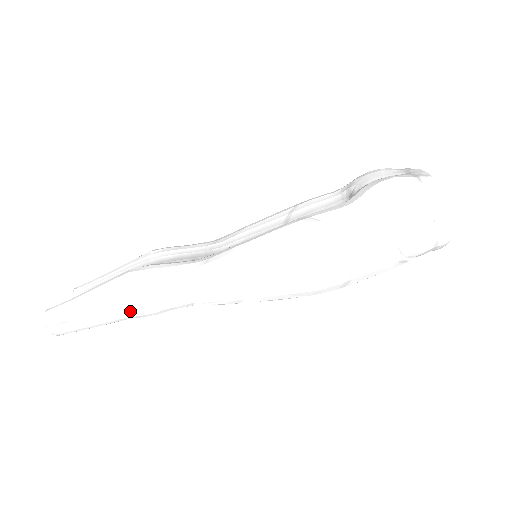
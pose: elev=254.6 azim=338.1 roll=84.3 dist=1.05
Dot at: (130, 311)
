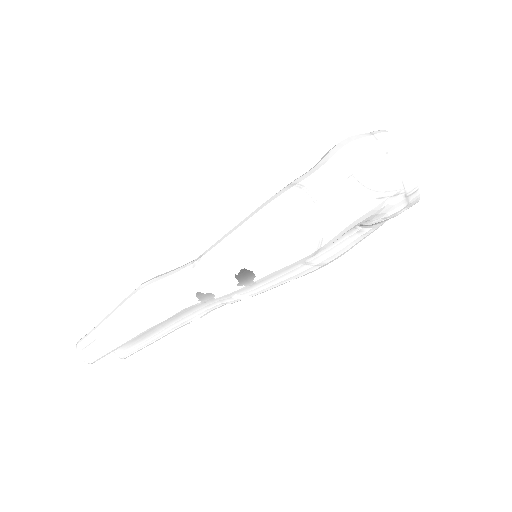
Dot at: (142, 314)
